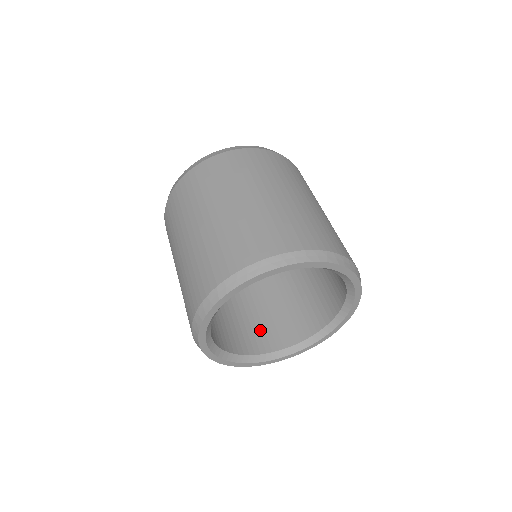
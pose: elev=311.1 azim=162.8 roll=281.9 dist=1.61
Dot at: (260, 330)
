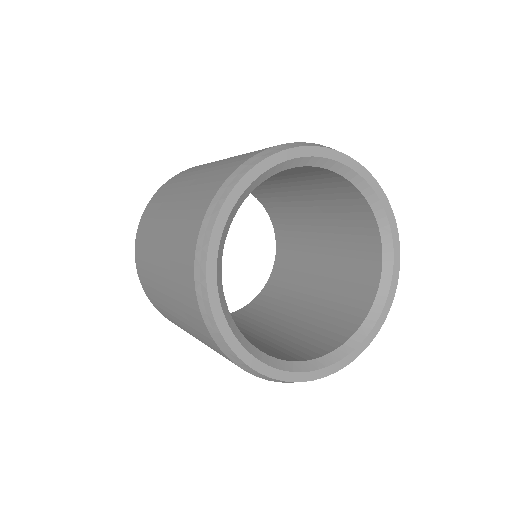
Dot at: (302, 344)
